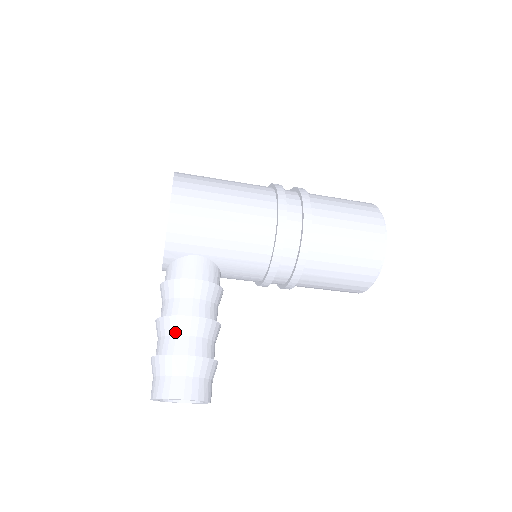
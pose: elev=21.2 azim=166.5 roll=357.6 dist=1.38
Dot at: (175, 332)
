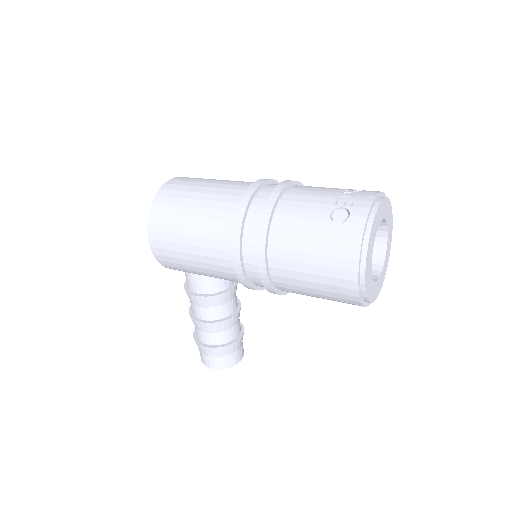
Dot at: (196, 327)
